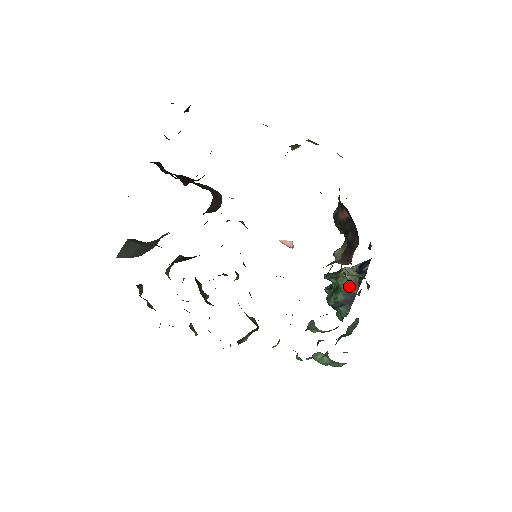
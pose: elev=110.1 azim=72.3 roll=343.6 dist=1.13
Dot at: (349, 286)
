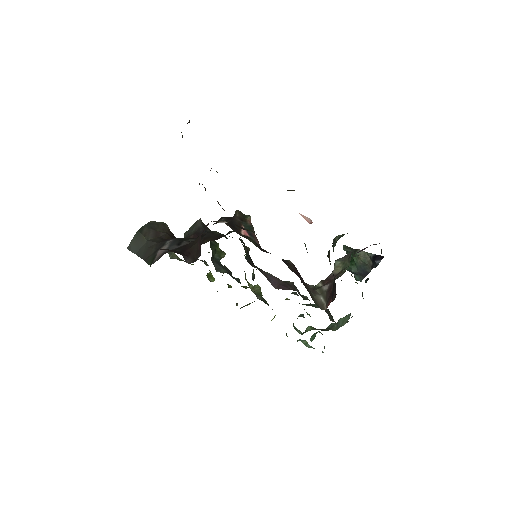
Dot at: (363, 265)
